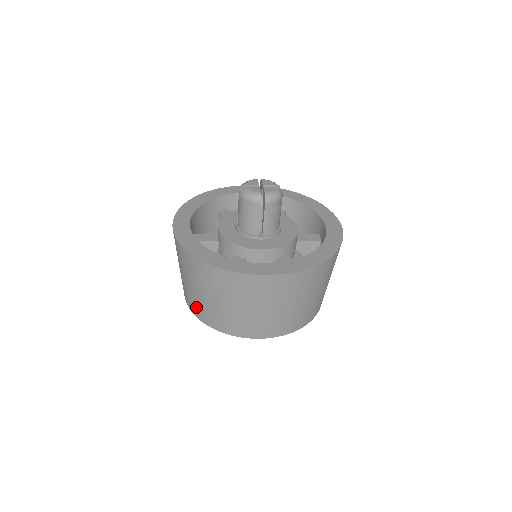
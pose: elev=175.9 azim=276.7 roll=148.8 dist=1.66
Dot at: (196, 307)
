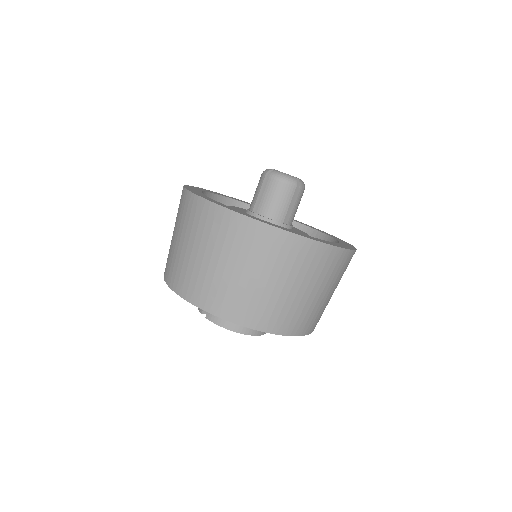
Dot at: (218, 297)
